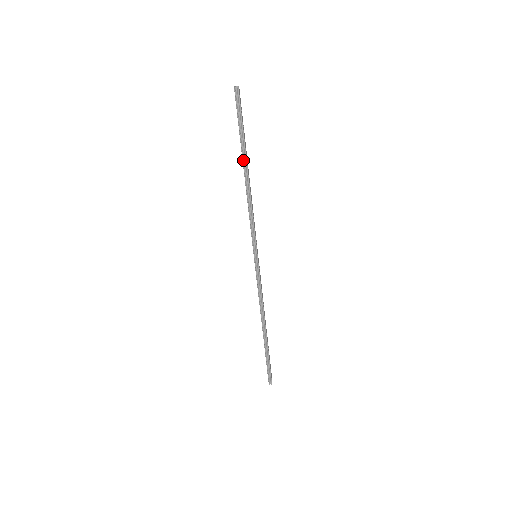
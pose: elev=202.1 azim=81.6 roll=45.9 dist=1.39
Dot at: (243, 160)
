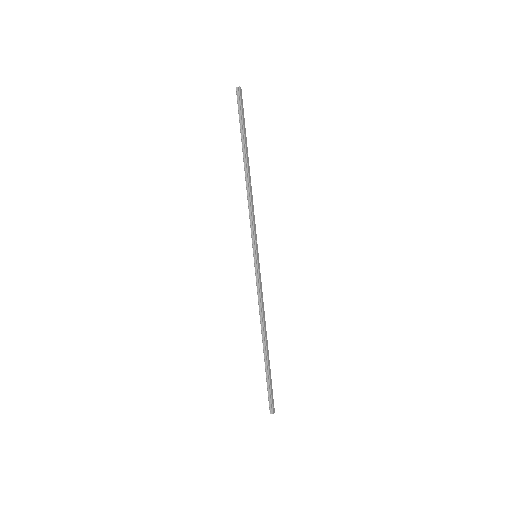
Dot at: (243, 155)
